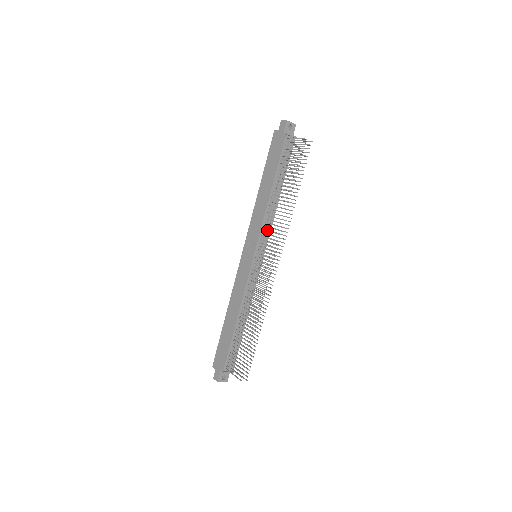
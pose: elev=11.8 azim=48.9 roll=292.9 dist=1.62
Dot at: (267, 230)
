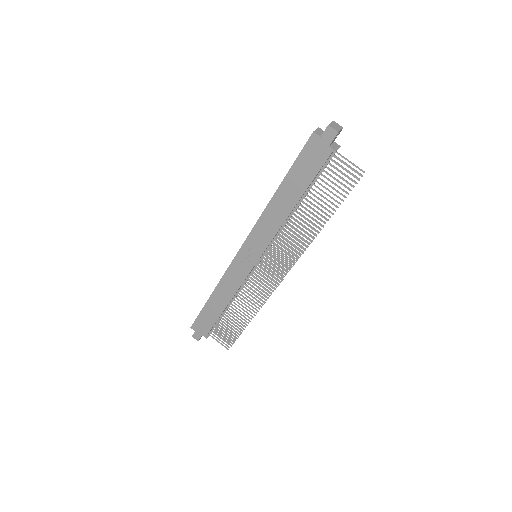
Dot at: (279, 244)
